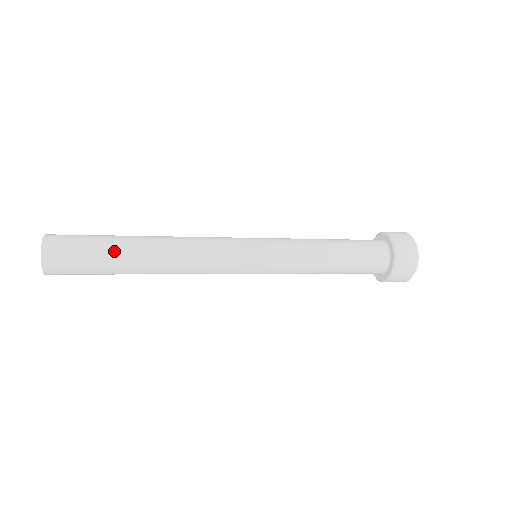
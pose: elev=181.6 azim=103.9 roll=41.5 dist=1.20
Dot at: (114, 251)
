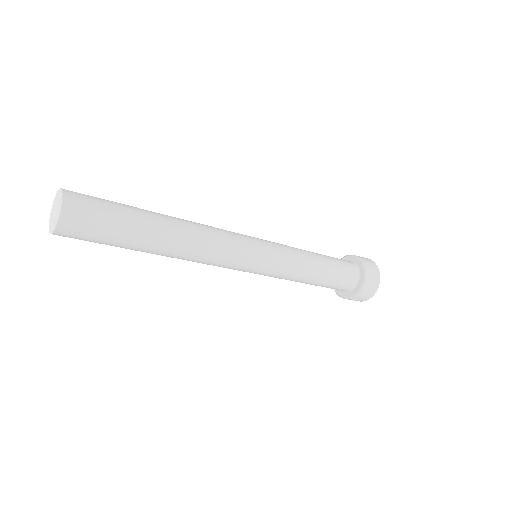
Dot at: (137, 210)
